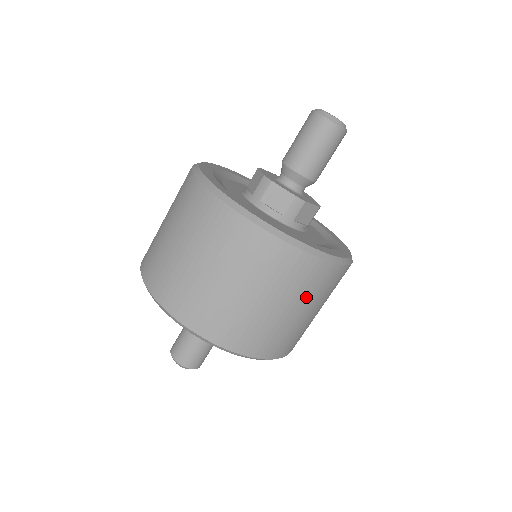
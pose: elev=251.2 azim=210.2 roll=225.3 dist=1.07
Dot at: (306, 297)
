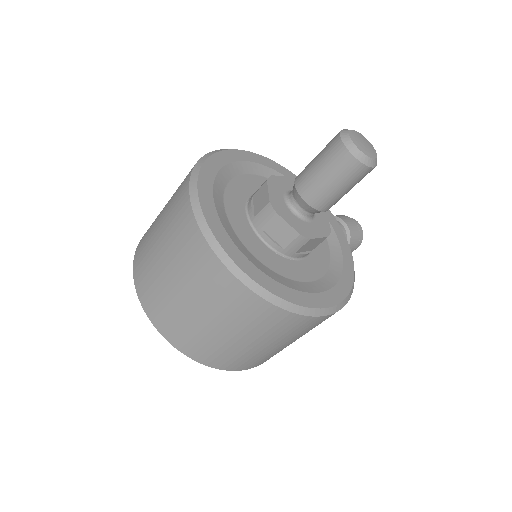
Dot at: (291, 337)
